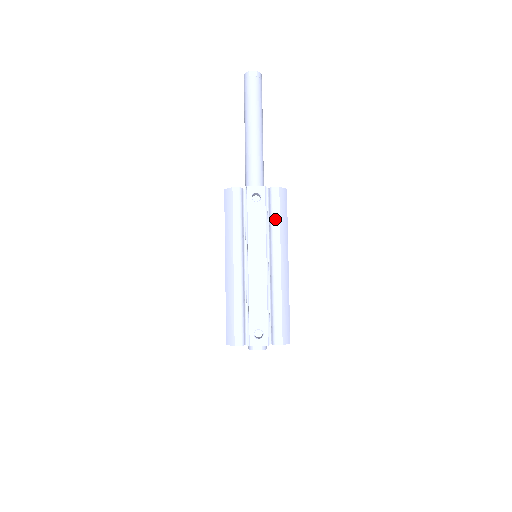
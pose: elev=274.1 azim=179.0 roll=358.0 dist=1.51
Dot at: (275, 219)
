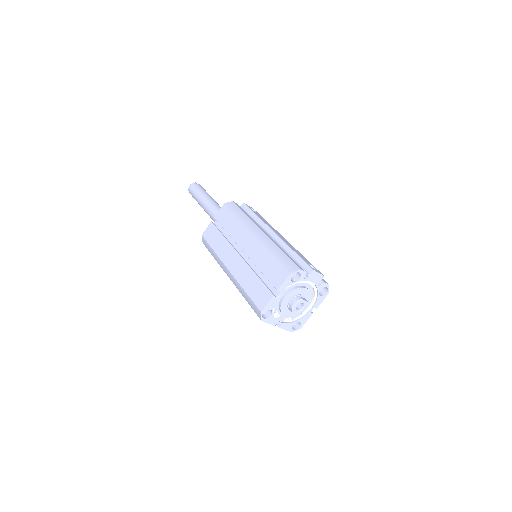
Dot at: occluded
